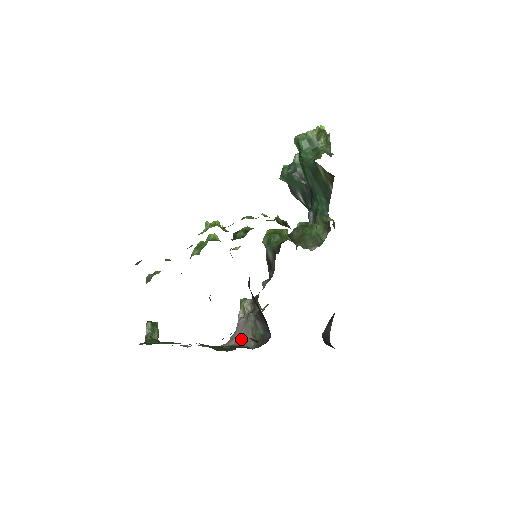
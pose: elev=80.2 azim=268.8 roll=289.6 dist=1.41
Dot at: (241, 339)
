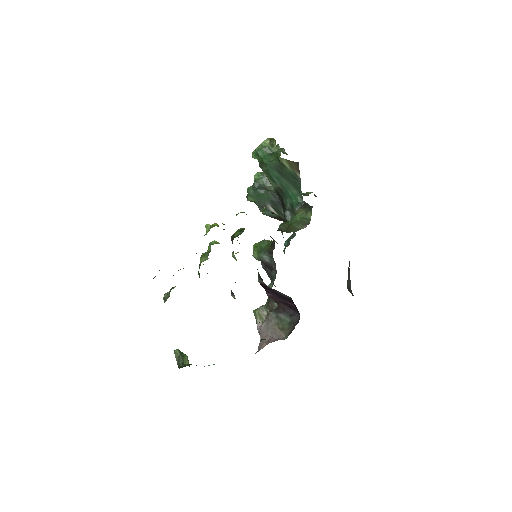
Dot at: occluded
